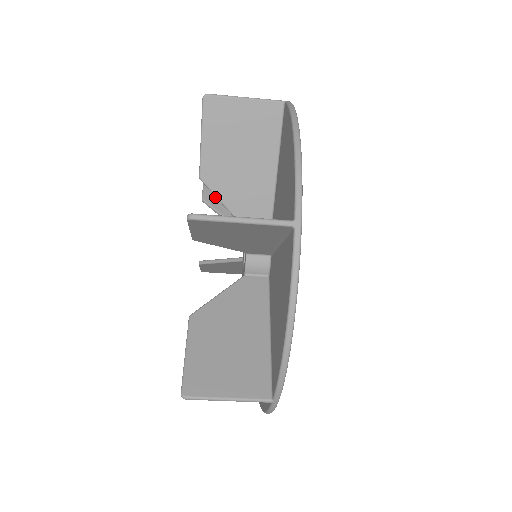
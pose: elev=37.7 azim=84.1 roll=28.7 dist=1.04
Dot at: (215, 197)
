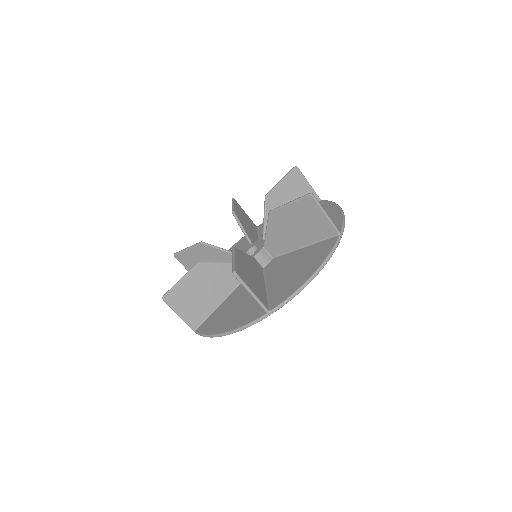
Dot at: (273, 201)
